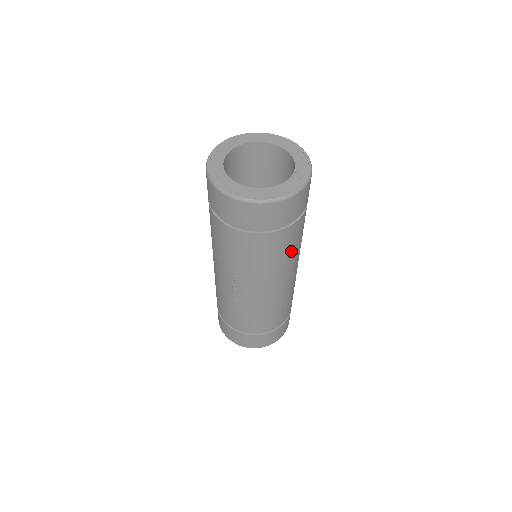
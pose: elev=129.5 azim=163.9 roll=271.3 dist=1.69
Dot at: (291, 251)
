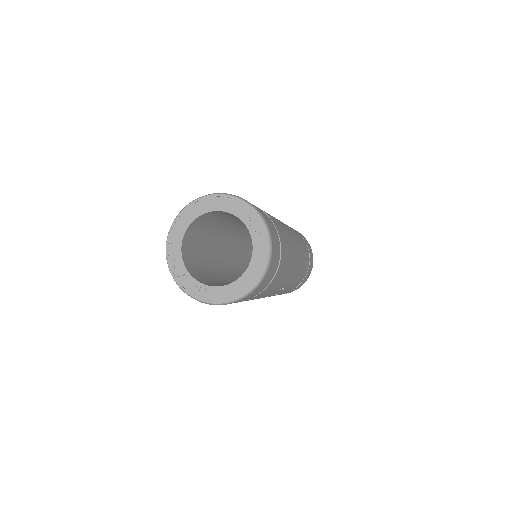
Dot at: (289, 251)
